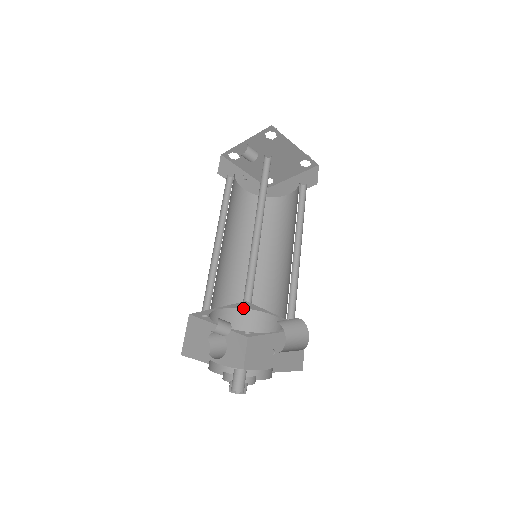
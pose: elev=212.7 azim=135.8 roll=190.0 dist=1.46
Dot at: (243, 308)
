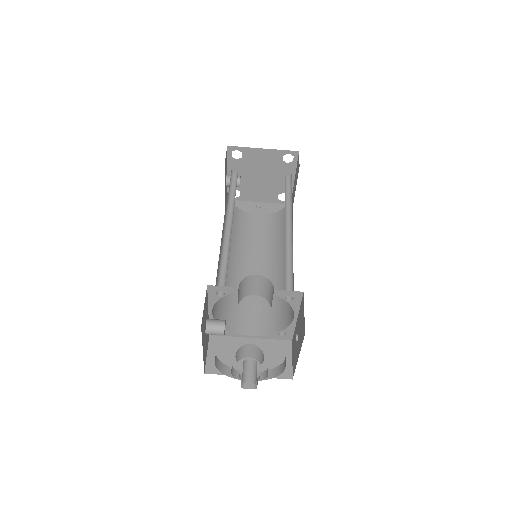
Dot at: (272, 312)
